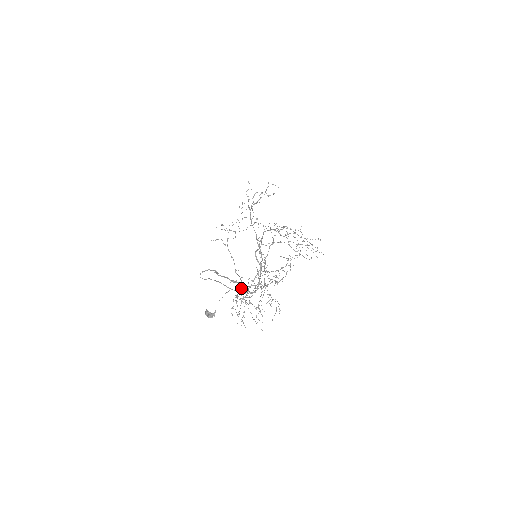
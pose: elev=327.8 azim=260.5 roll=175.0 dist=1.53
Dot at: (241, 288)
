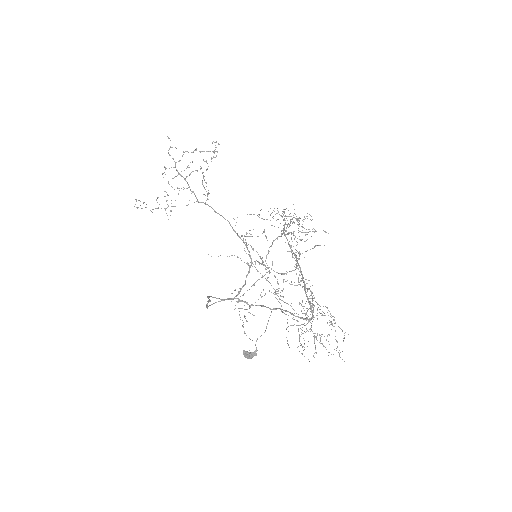
Dot at: (288, 315)
